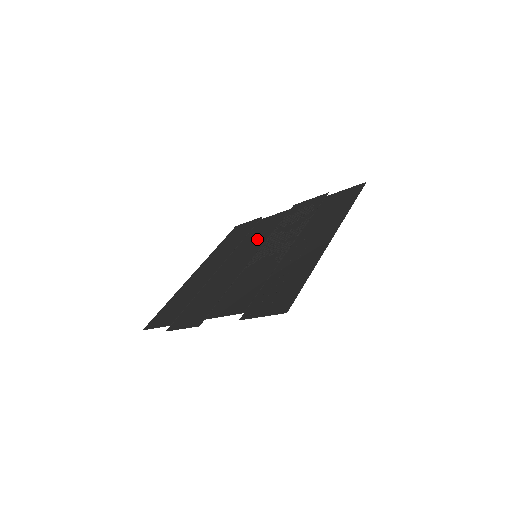
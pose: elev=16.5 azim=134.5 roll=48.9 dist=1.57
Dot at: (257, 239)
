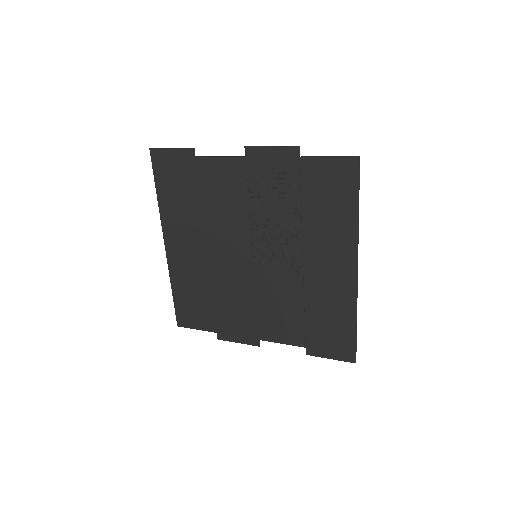
Dot at: (231, 216)
